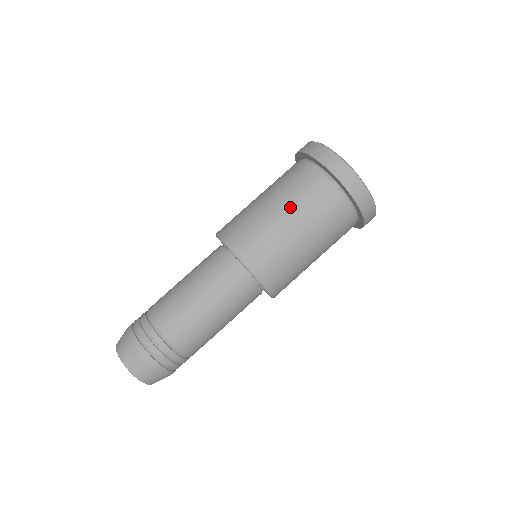
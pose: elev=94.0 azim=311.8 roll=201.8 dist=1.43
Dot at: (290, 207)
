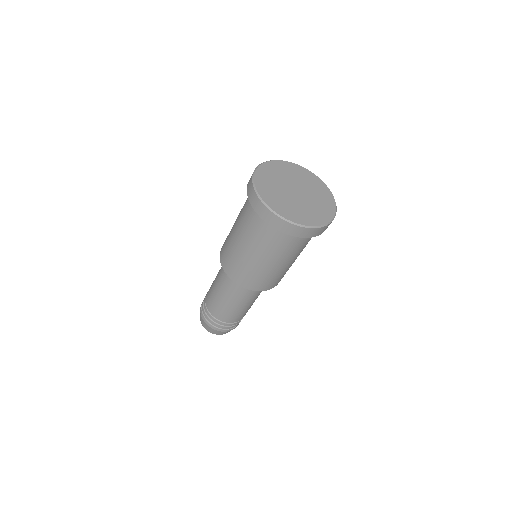
Dot at: (250, 245)
